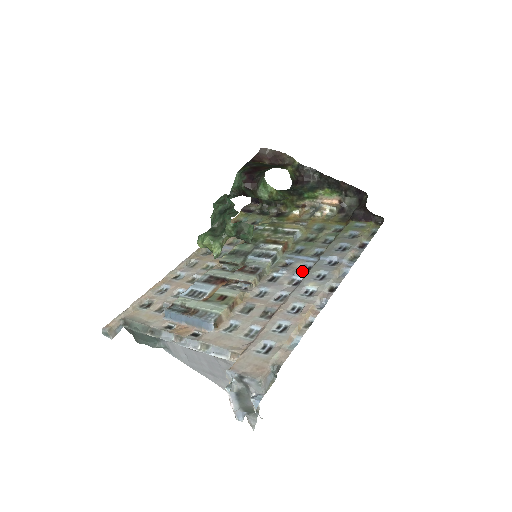
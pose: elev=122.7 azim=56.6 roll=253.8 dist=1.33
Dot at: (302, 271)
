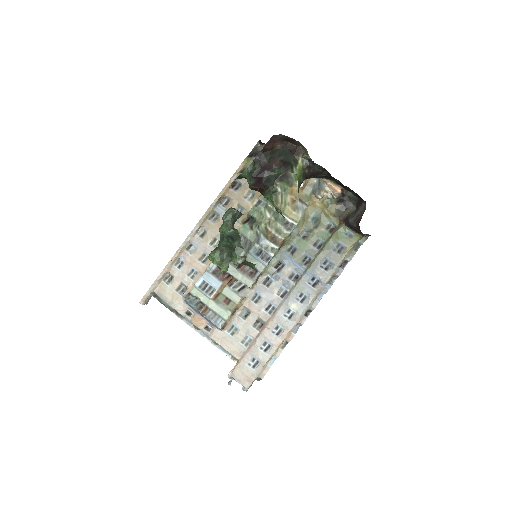
Dot at: (290, 281)
